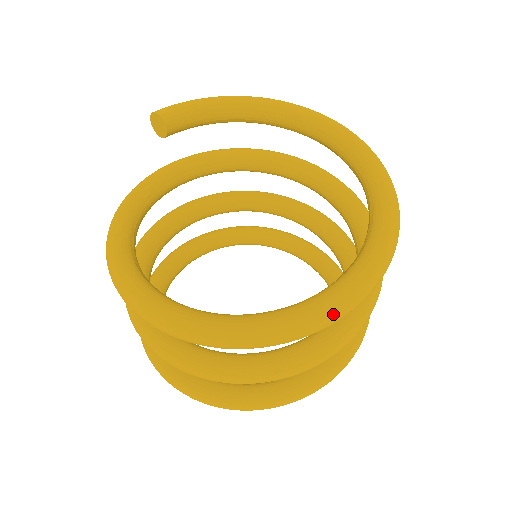
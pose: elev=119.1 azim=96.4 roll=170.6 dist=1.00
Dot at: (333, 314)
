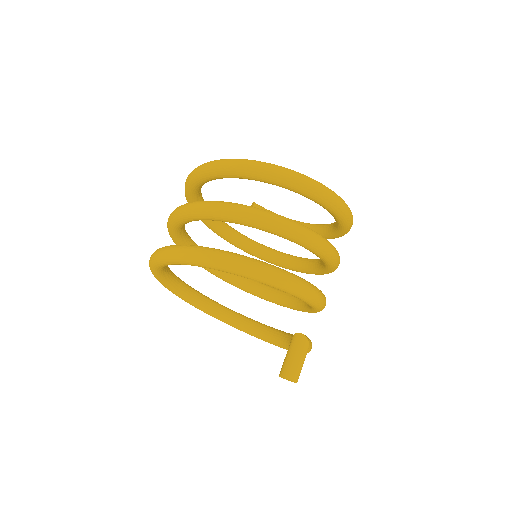
Dot at: (280, 167)
